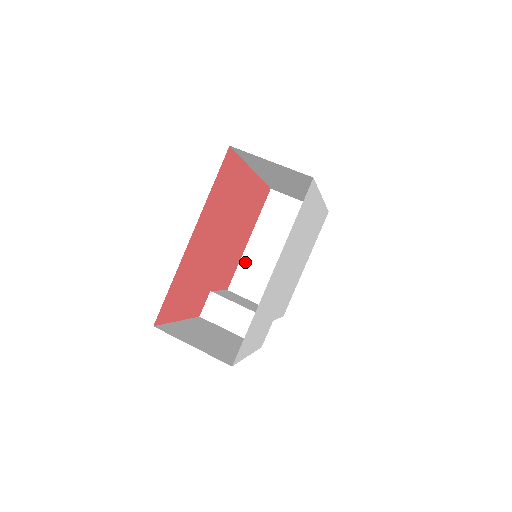
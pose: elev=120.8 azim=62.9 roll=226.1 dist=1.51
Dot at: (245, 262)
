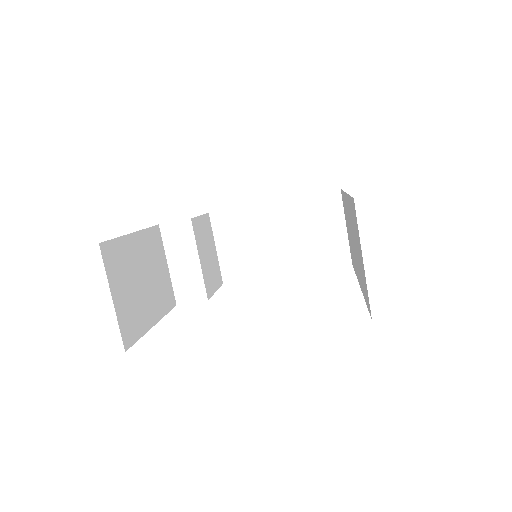
Dot at: (248, 212)
